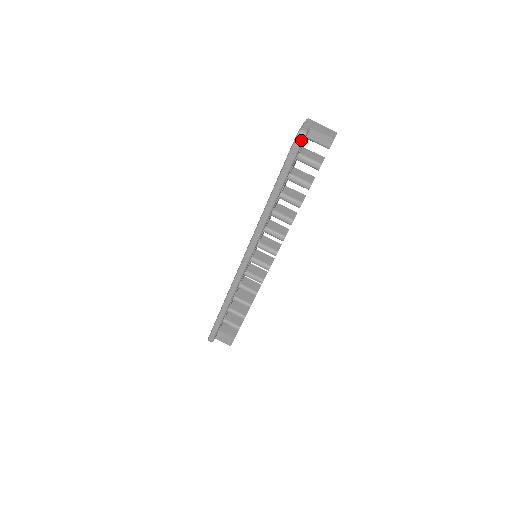
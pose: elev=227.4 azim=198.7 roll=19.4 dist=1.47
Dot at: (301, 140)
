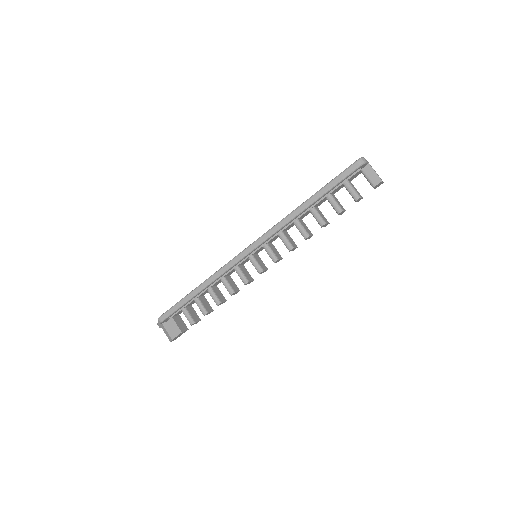
Dot at: (360, 164)
